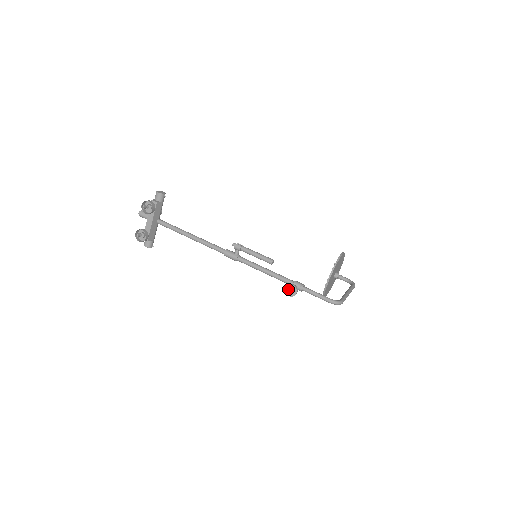
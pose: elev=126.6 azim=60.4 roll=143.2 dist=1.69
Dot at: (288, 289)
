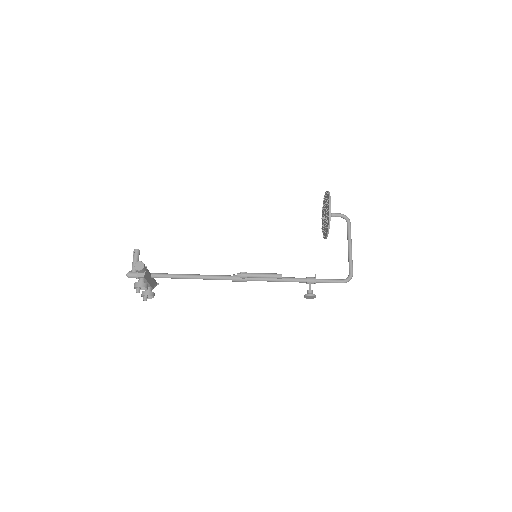
Dot at: (307, 297)
